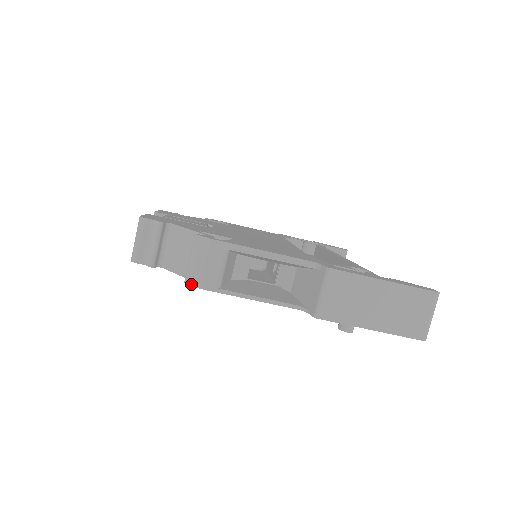
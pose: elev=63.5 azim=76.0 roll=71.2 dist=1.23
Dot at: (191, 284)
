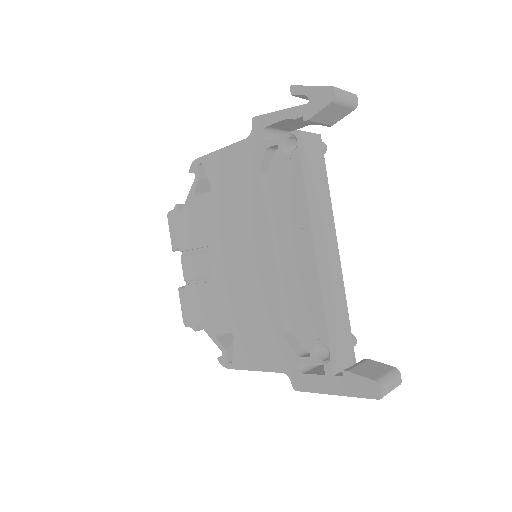
Dot at: occluded
